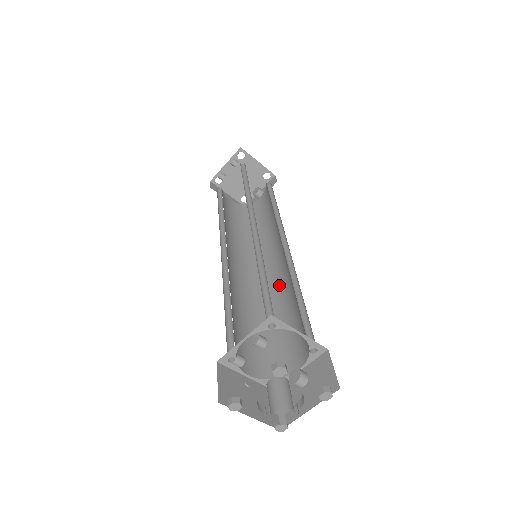
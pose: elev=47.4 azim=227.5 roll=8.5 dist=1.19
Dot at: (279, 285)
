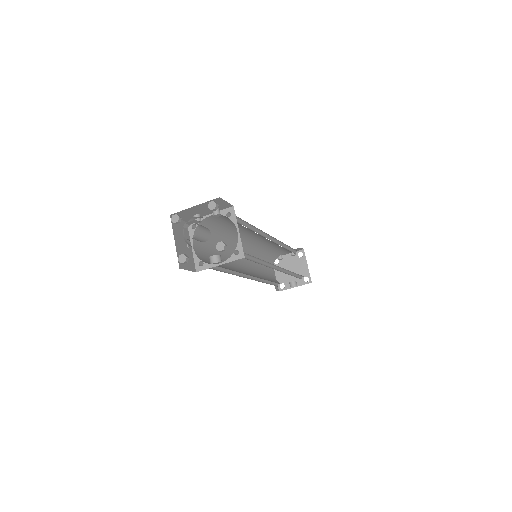
Dot at: occluded
